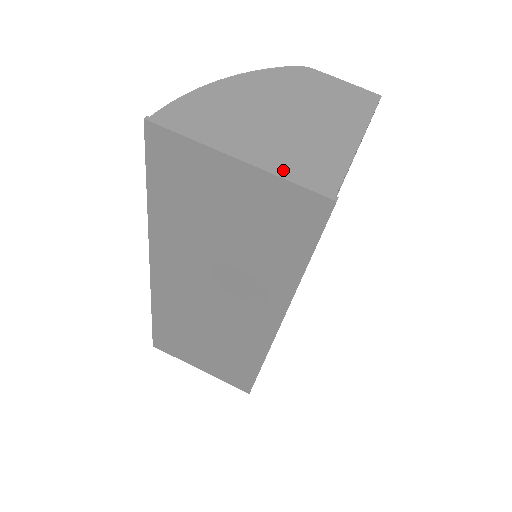
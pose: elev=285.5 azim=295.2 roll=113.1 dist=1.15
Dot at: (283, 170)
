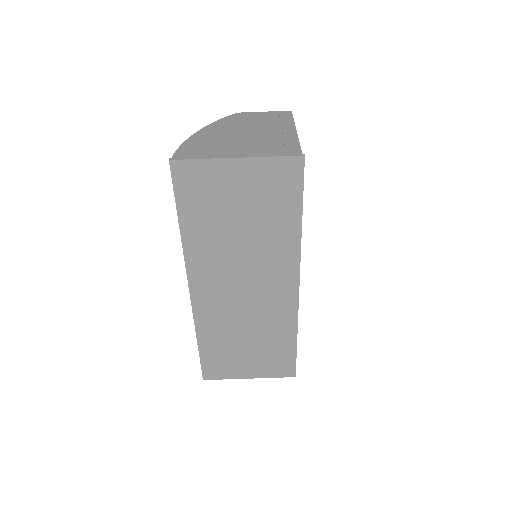
Dot at: (265, 154)
